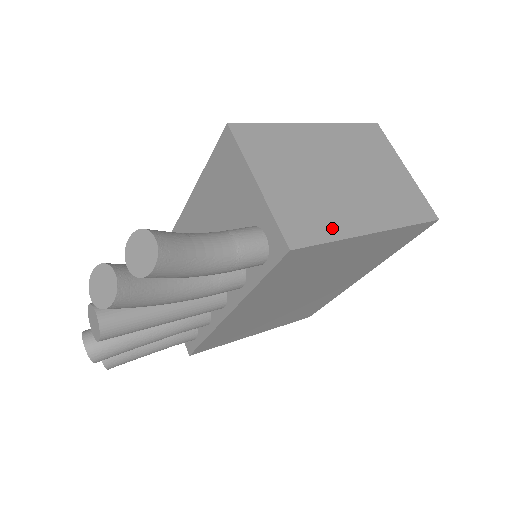
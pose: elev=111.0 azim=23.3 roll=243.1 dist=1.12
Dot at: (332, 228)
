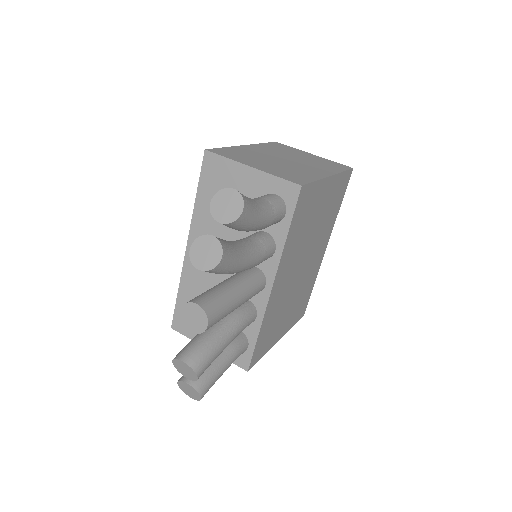
Dot at: (309, 176)
